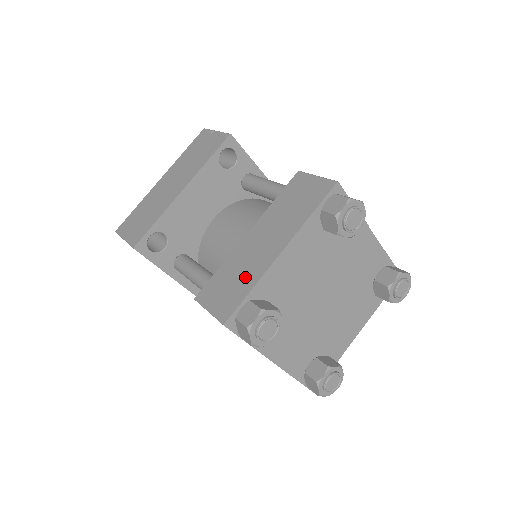
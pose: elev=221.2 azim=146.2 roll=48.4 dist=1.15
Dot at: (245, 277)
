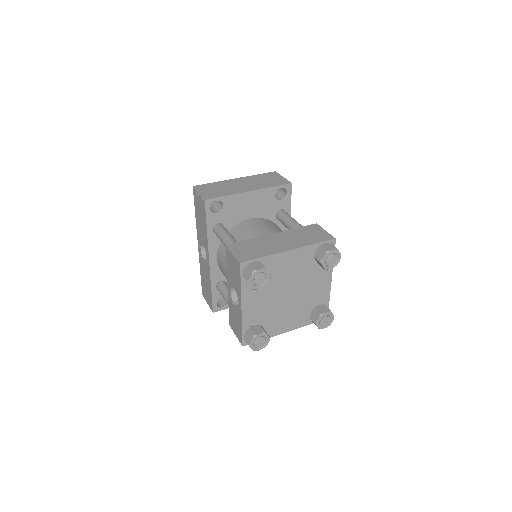
Dot at: (263, 250)
